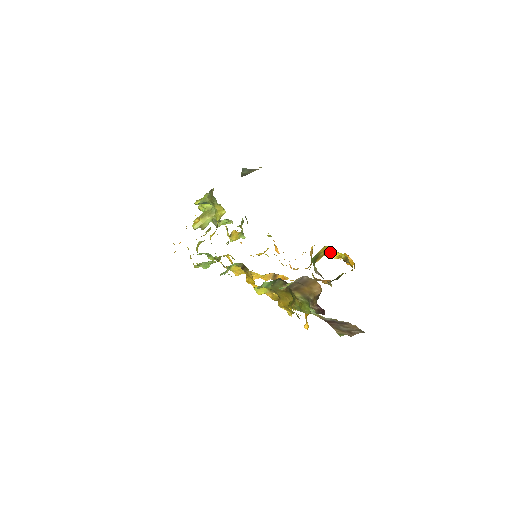
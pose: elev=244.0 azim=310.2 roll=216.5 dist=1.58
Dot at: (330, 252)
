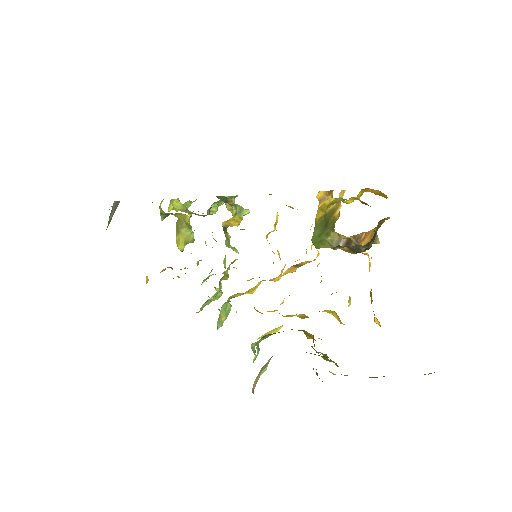
Dot at: (339, 201)
